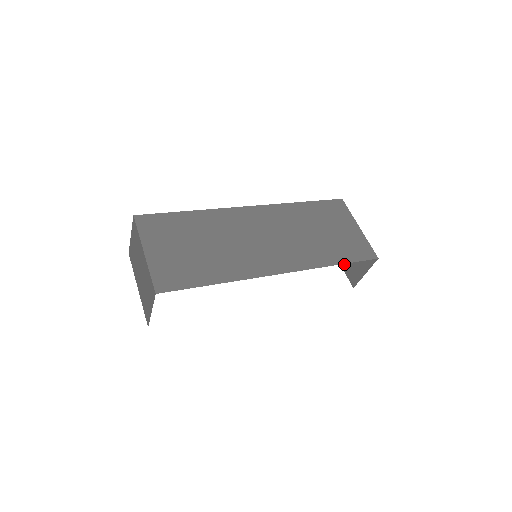
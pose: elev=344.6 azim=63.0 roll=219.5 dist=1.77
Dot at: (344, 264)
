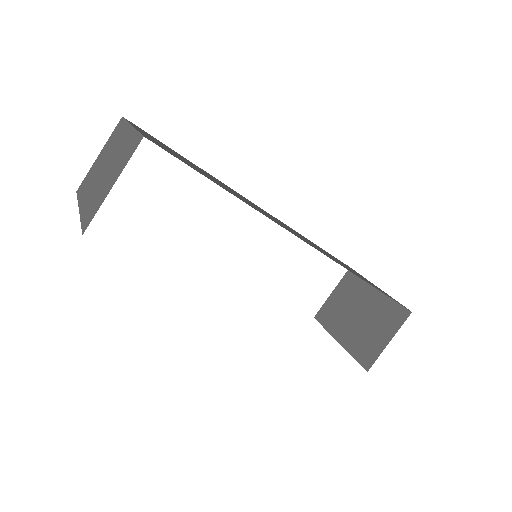
Dot at: (351, 344)
